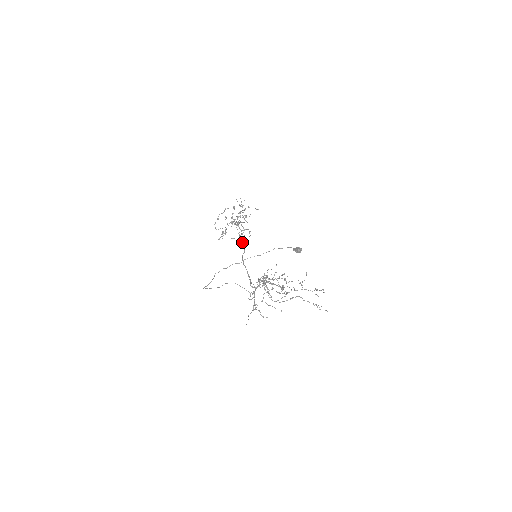
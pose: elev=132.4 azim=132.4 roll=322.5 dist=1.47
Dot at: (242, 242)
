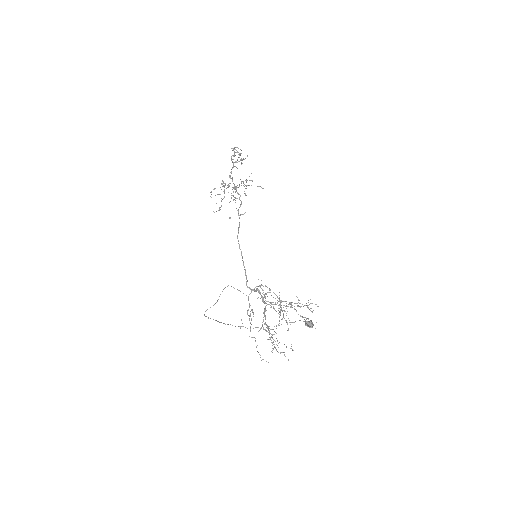
Dot at: (238, 209)
